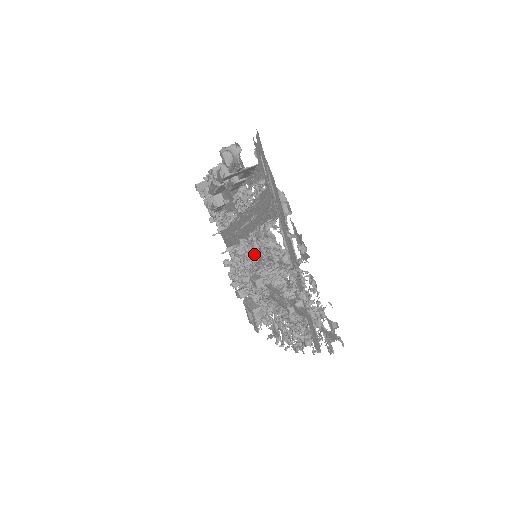
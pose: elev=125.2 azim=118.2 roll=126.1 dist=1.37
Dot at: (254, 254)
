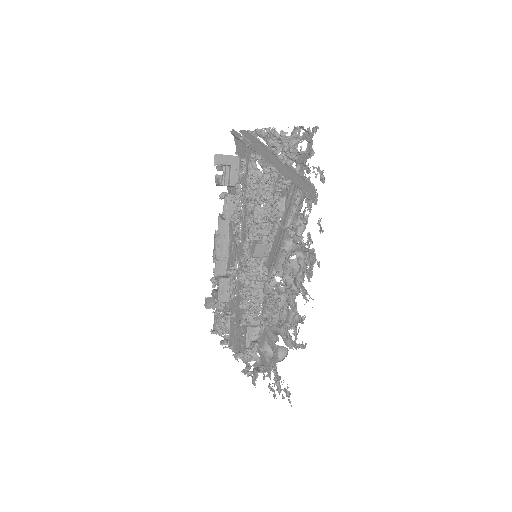
Dot at: (250, 233)
